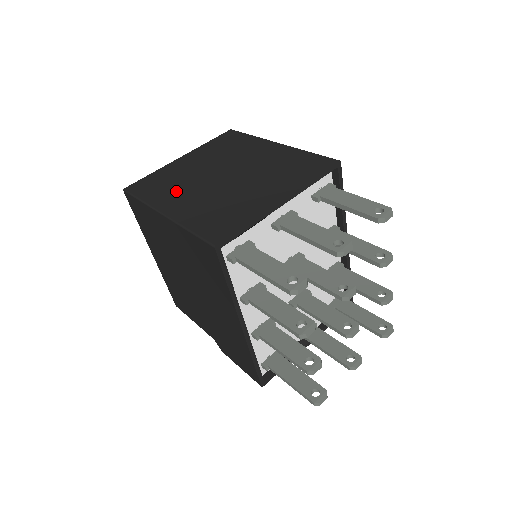
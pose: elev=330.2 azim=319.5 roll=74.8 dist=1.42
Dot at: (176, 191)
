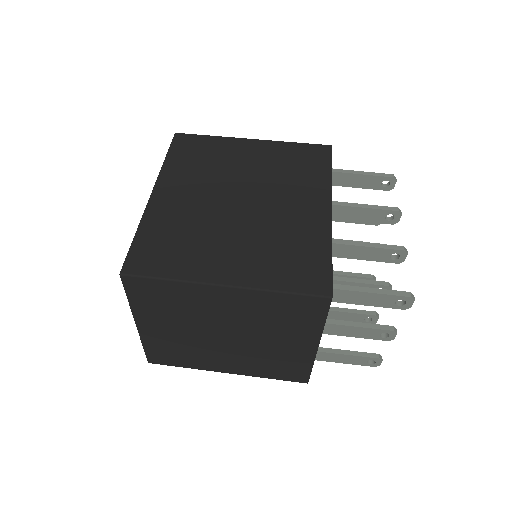
Dot at: (204, 357)
